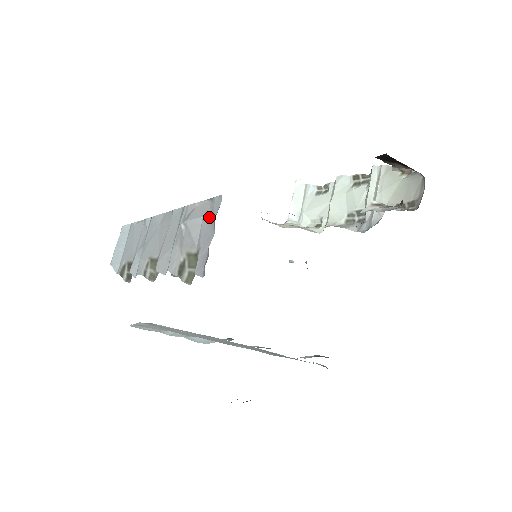
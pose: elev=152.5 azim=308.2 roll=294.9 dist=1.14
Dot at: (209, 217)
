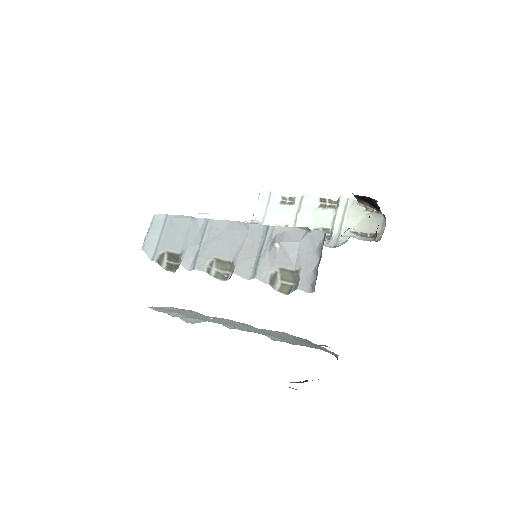
Dot at: (309, 245)
